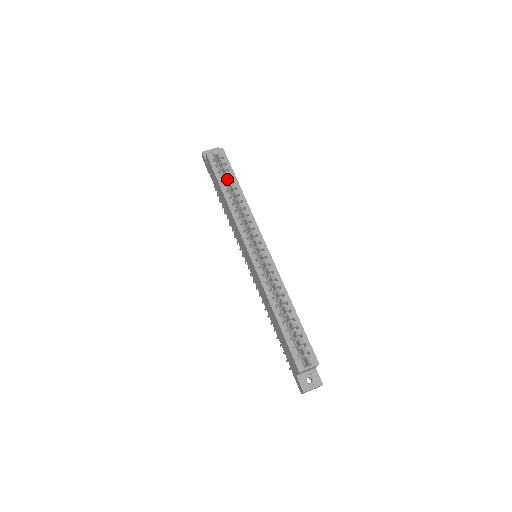
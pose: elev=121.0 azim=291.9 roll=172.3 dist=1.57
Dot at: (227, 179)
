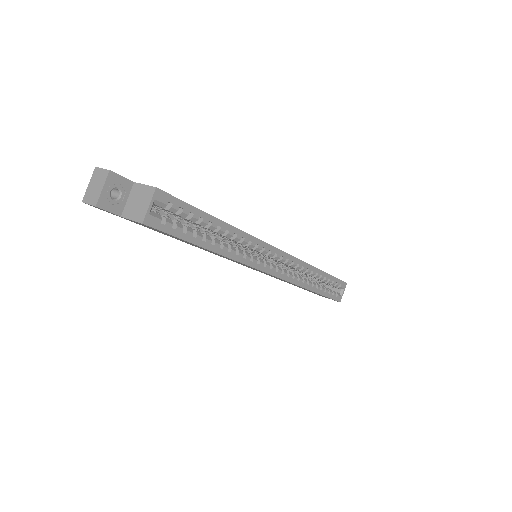
Dot at: (190, 223)
